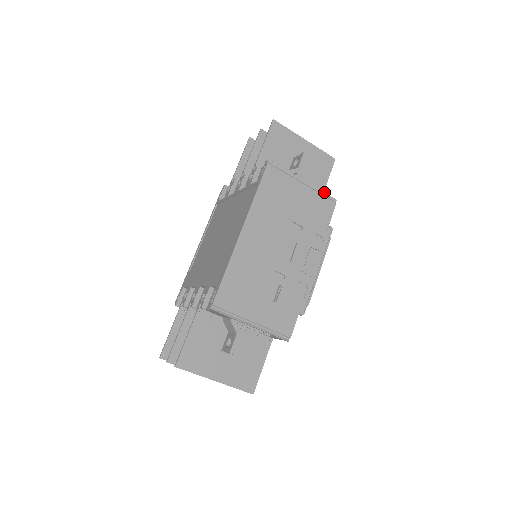
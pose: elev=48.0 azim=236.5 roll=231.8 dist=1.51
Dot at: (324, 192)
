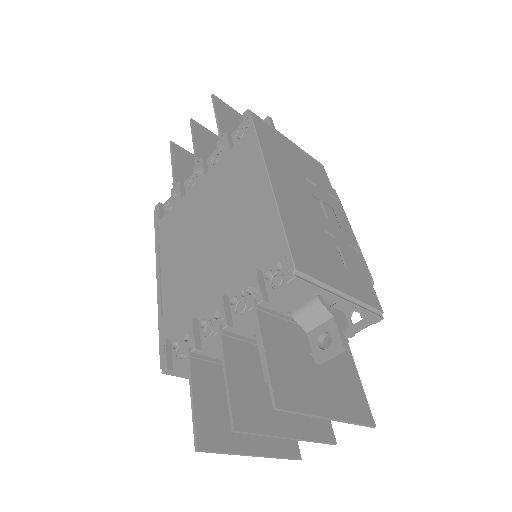
Dot at: (308, 154)
